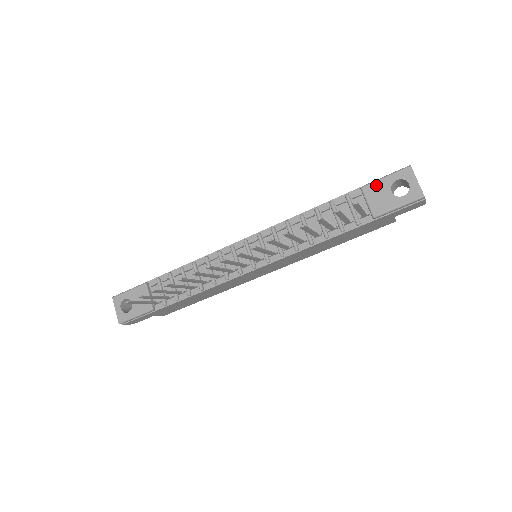
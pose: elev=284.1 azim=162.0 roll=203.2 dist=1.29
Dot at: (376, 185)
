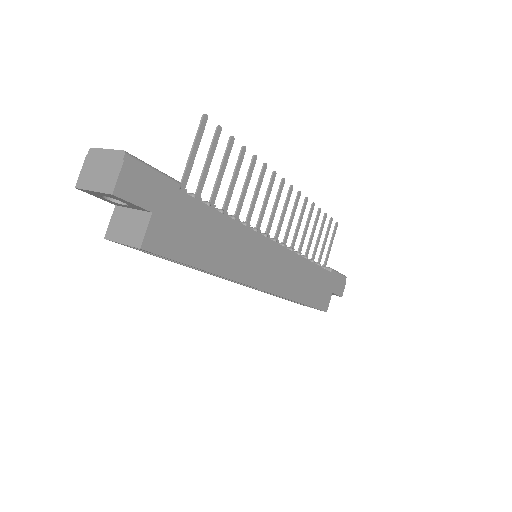
Dot at: occluded
